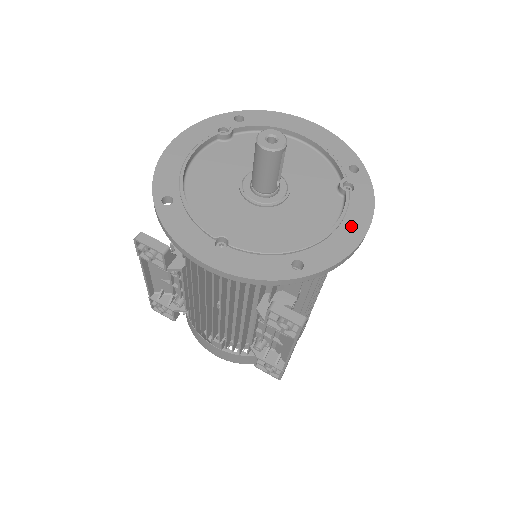
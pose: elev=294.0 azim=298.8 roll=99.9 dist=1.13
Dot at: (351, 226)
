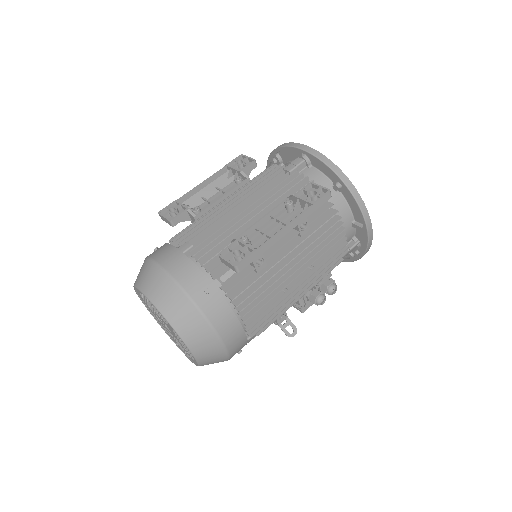
Dot at: occluded
